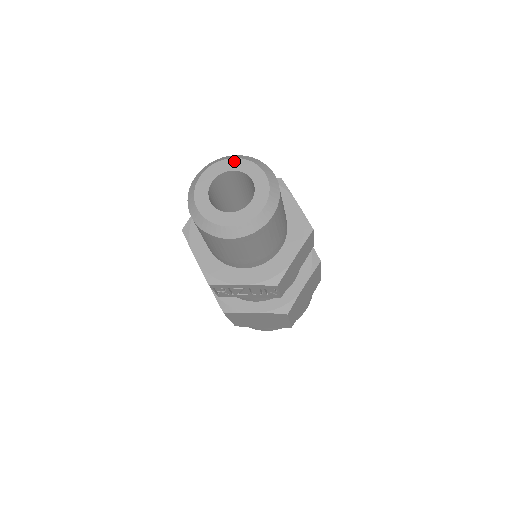
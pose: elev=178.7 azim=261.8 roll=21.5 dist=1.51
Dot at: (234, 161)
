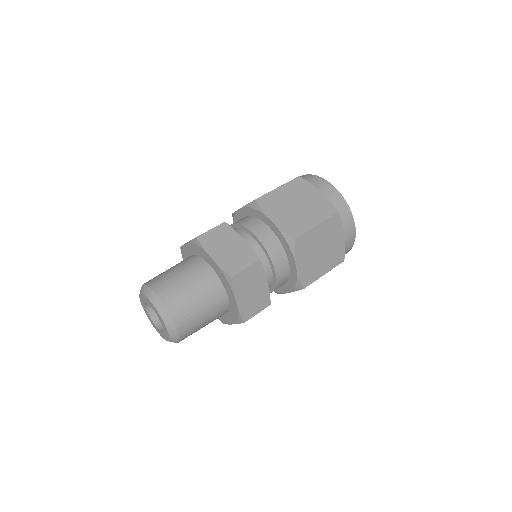
Dot at: (153, 306)
